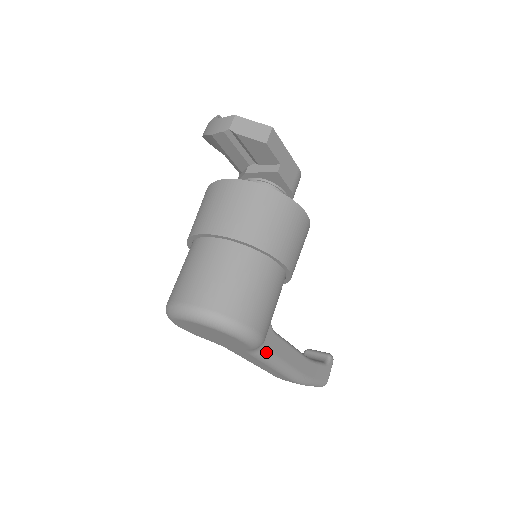
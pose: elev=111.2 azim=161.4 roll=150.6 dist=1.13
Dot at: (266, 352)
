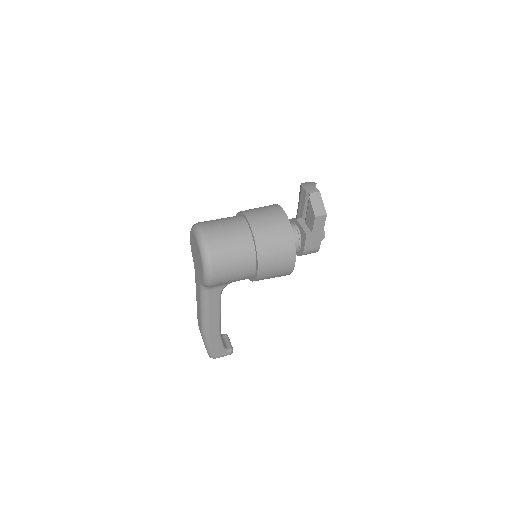
Dot at: (207, 295)
